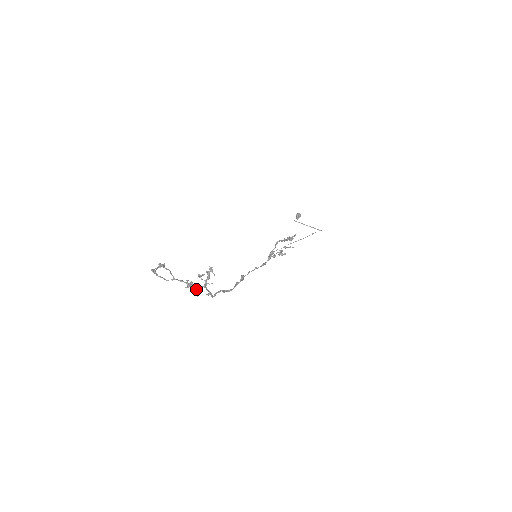
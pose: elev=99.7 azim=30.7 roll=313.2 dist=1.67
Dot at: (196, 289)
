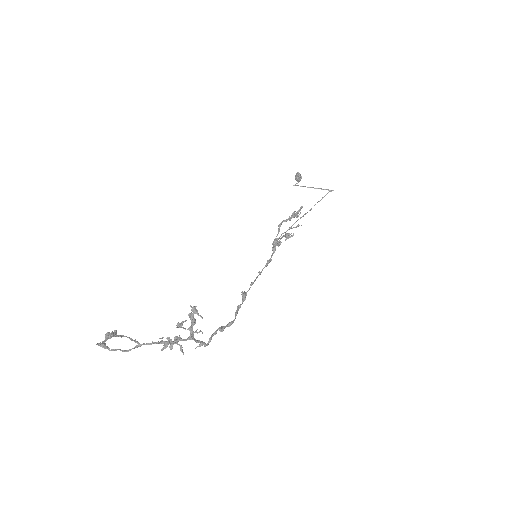
Dot at: (179, 344)
